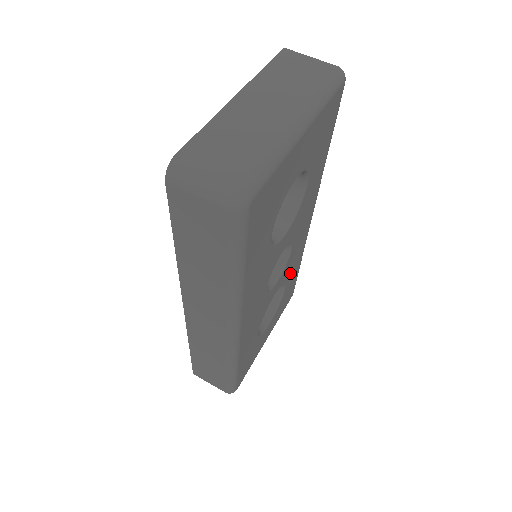
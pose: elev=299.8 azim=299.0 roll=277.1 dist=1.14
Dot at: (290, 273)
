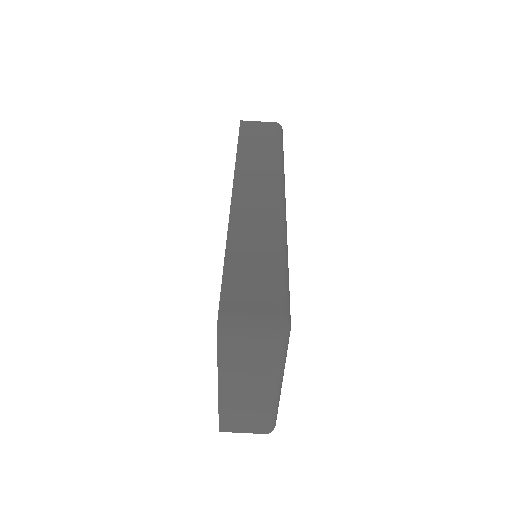
Dot at: occluded
